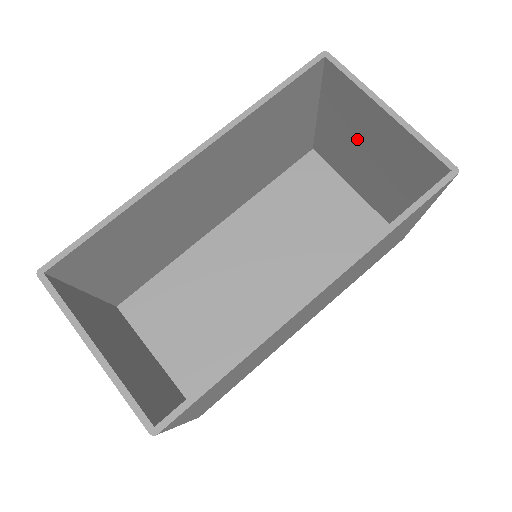
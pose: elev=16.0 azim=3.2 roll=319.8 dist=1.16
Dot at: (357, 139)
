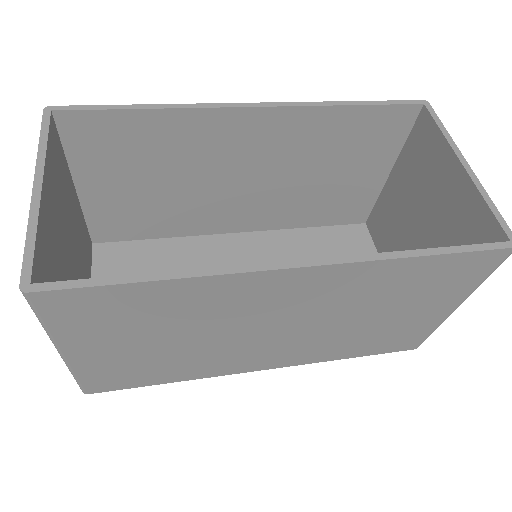
Dot at: (417, 206)
